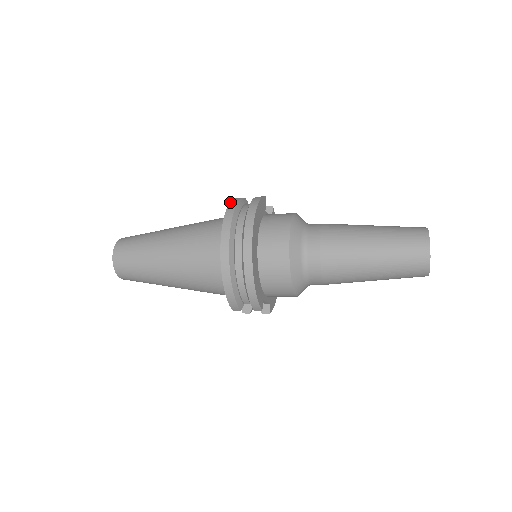
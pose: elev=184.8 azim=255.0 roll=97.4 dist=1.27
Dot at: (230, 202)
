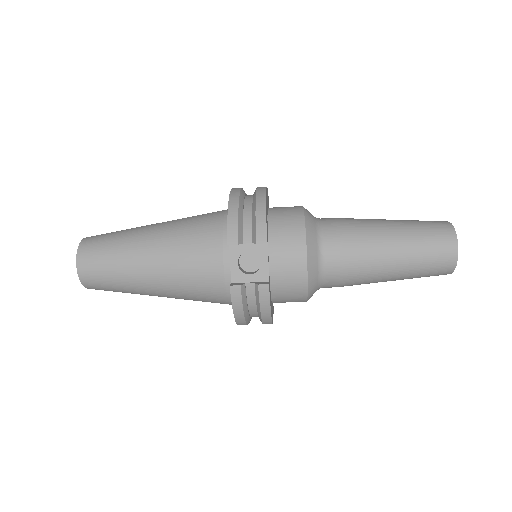
Dot at: occluded
